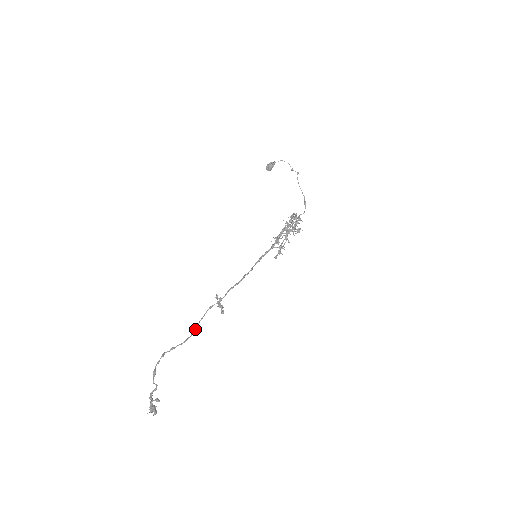
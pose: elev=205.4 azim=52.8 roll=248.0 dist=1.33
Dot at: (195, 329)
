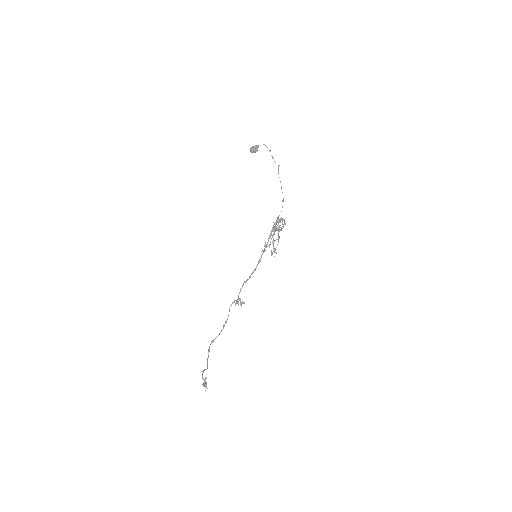
Dot at: occluded
